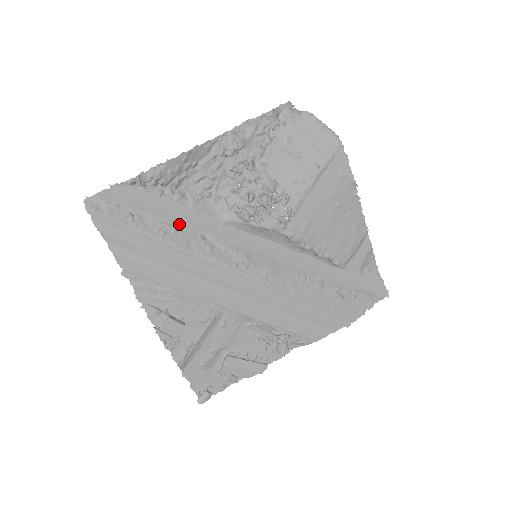
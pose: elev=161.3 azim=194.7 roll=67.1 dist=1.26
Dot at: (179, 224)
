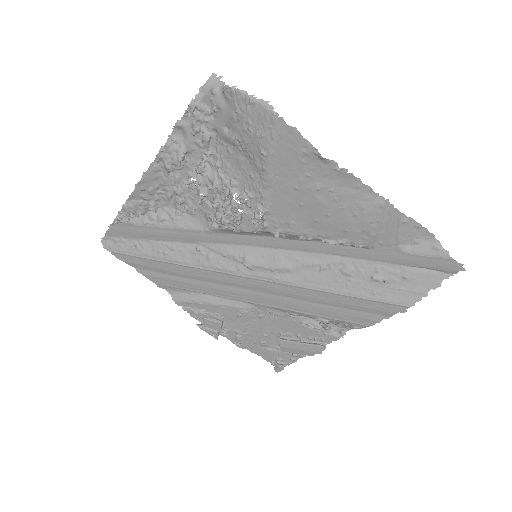
Dot at: (175, 241)
